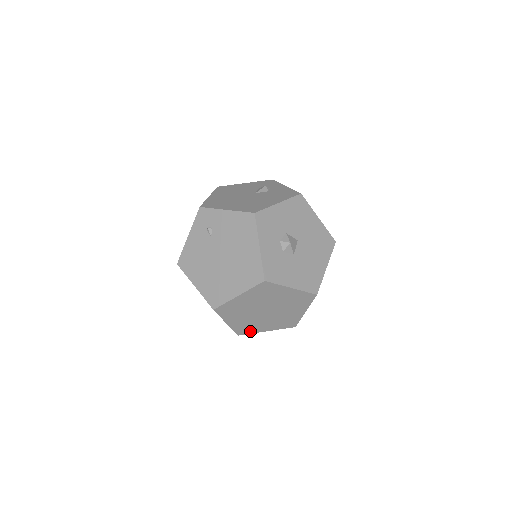
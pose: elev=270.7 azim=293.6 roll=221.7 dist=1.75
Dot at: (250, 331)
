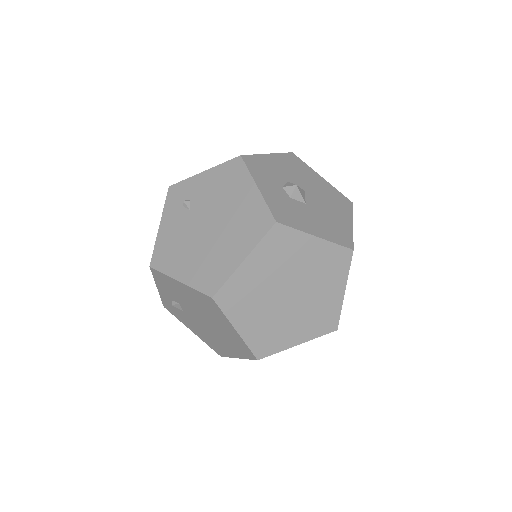
Dot at: (274, 347)
